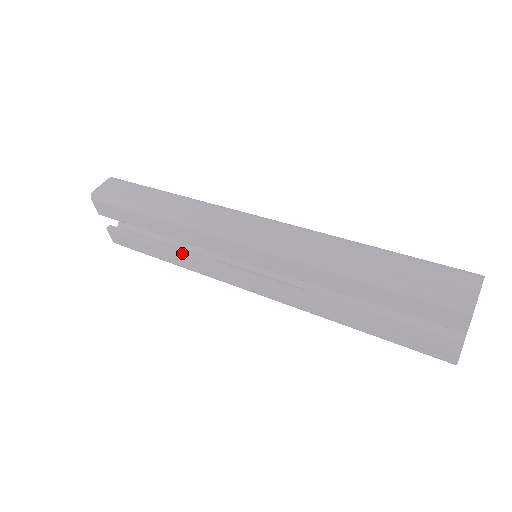
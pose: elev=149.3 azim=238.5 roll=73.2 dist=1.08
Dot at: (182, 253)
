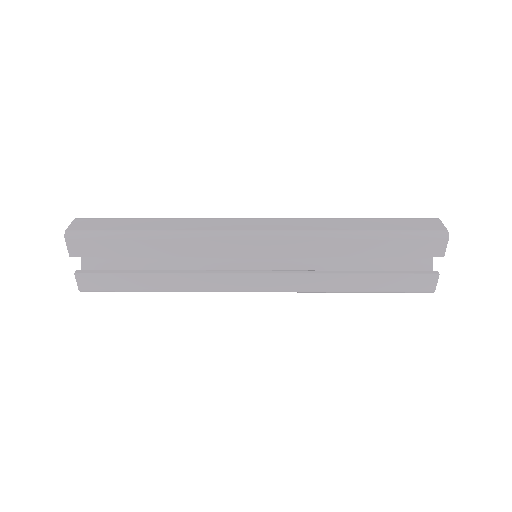
Dot at: (179, 273)
